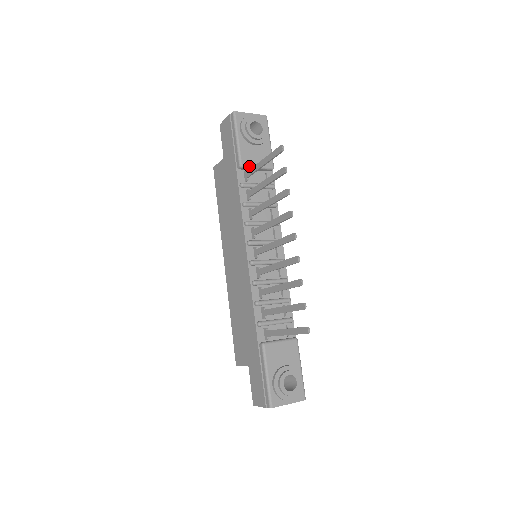
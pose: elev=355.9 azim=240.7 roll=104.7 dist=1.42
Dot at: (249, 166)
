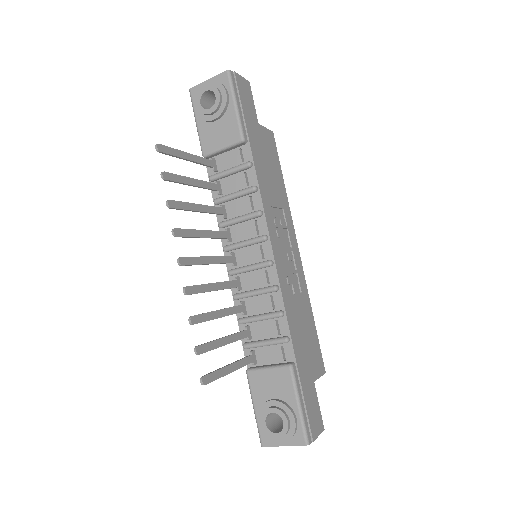
Dot at: (212, 152)
